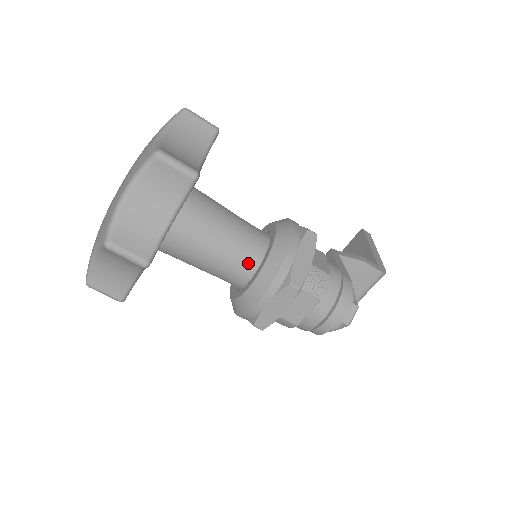
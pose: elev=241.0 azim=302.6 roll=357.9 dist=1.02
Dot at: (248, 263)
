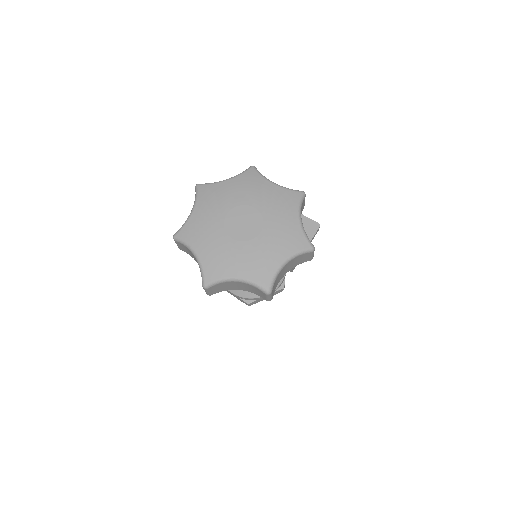
Dot at: occluded
